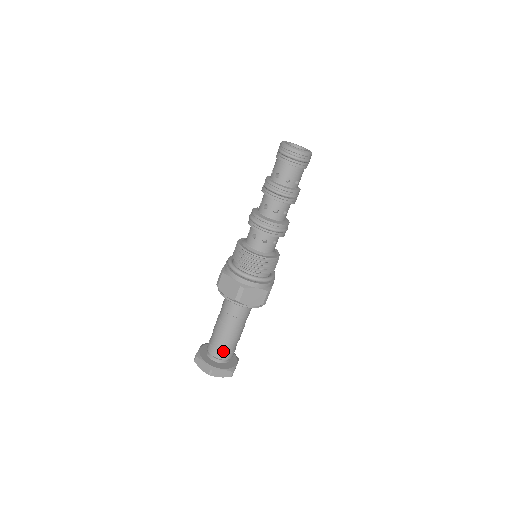
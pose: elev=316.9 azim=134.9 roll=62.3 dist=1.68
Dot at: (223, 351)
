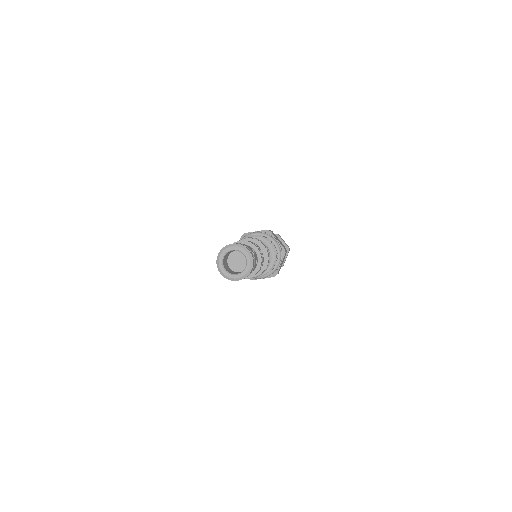
Dot at: occluded
